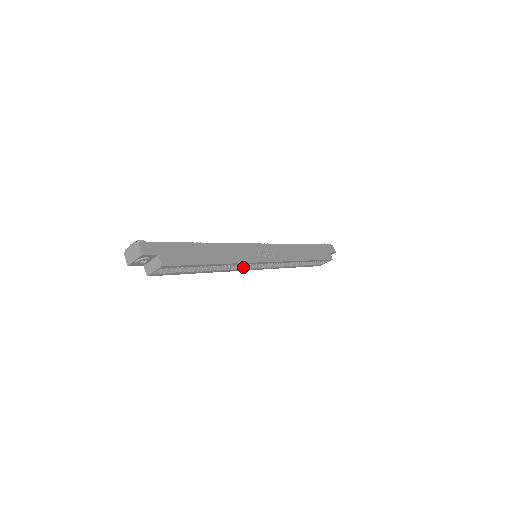
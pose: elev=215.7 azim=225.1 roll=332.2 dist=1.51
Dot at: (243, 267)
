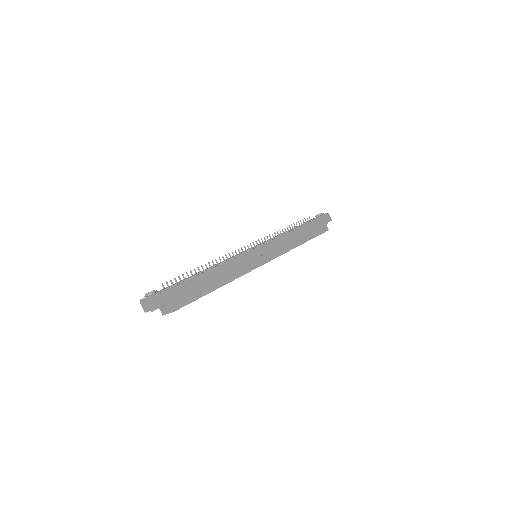
Dot at: occluded
